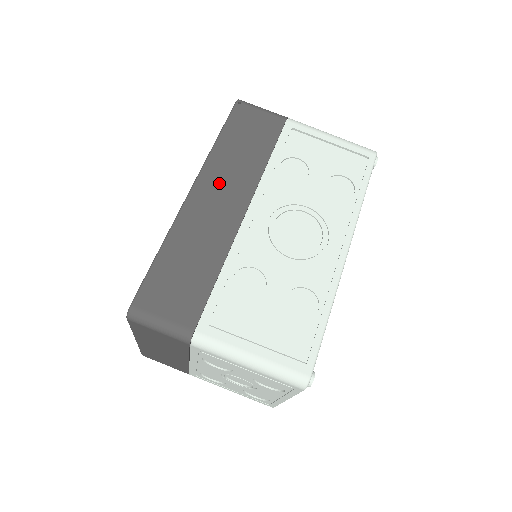
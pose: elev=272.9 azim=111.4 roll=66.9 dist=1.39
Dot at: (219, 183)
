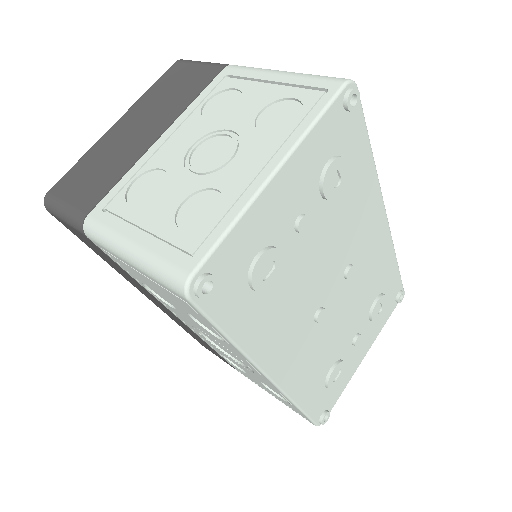
Dot at: occluded
